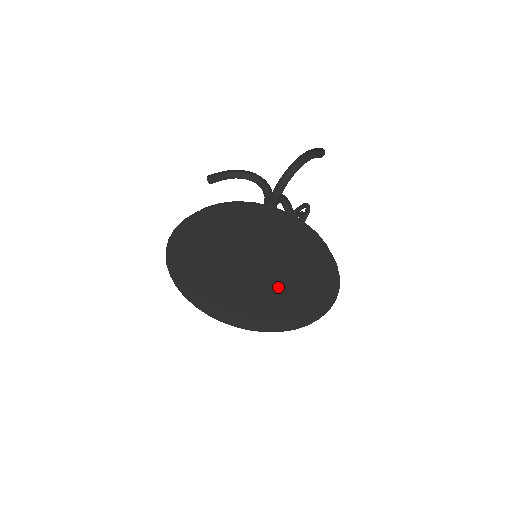
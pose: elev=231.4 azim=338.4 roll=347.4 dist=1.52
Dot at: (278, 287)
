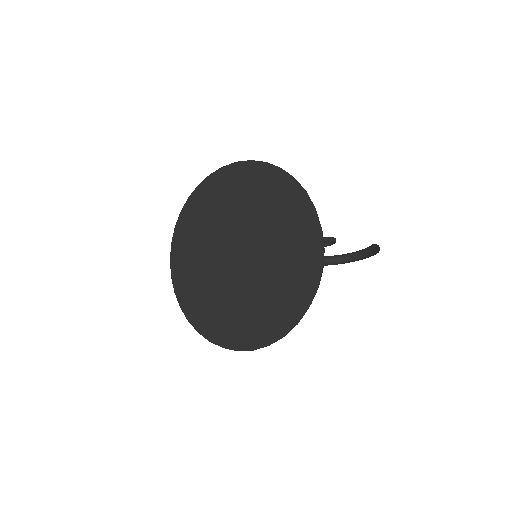
Dot at: (250, 283)
